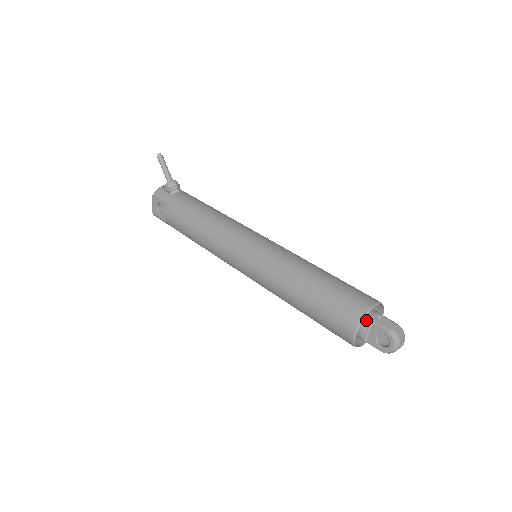
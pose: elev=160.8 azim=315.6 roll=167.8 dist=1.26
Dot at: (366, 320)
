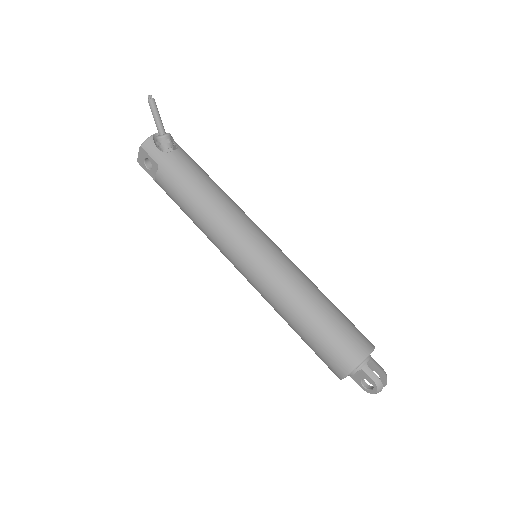
Dot at: occluded
